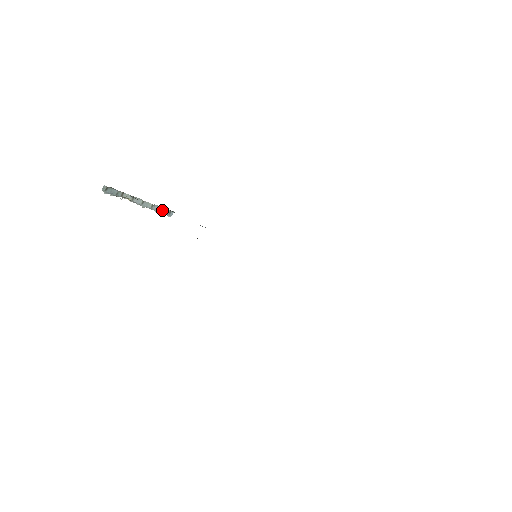
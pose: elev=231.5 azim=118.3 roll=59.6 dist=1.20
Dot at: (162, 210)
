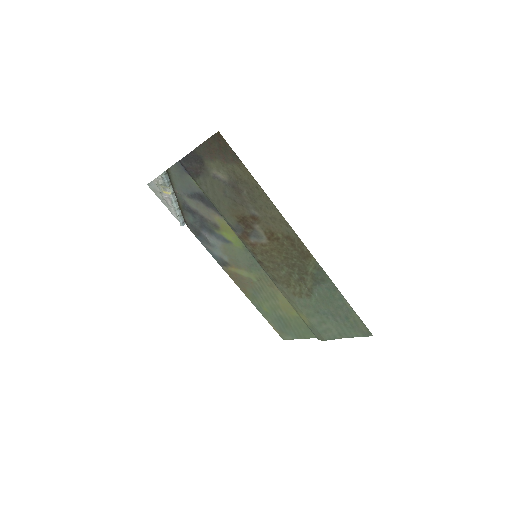
Dot at: (181, 217)
